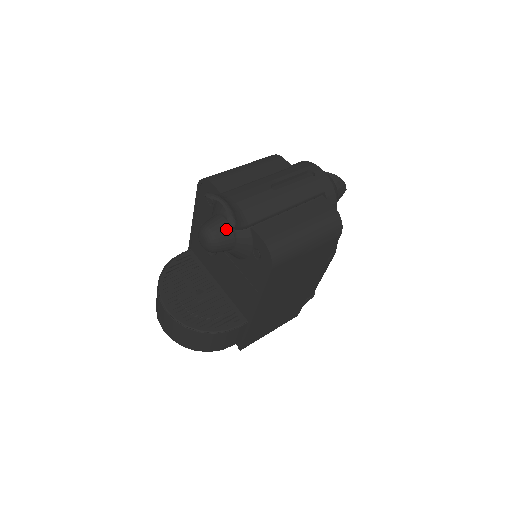
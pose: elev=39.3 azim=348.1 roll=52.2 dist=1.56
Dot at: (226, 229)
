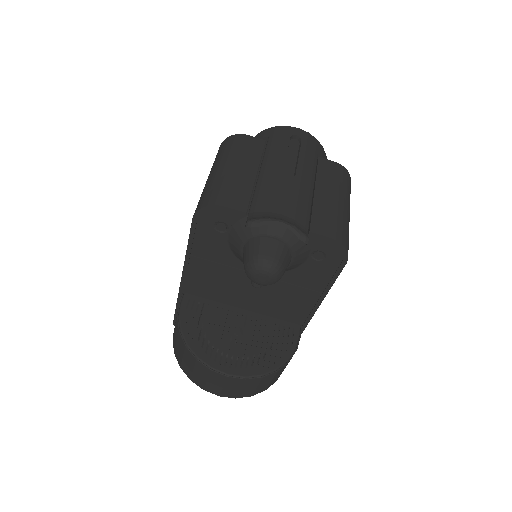
Dot at: (282, 249)
